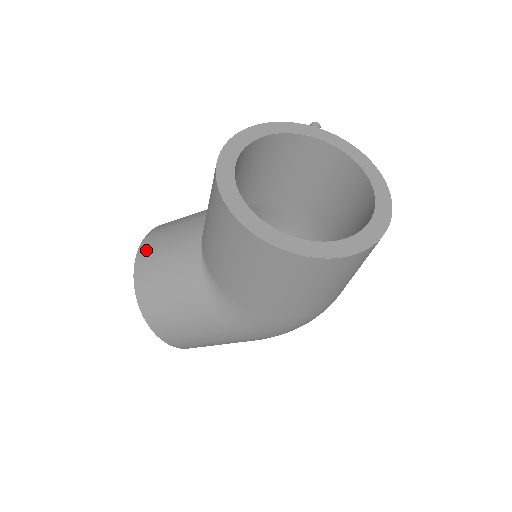
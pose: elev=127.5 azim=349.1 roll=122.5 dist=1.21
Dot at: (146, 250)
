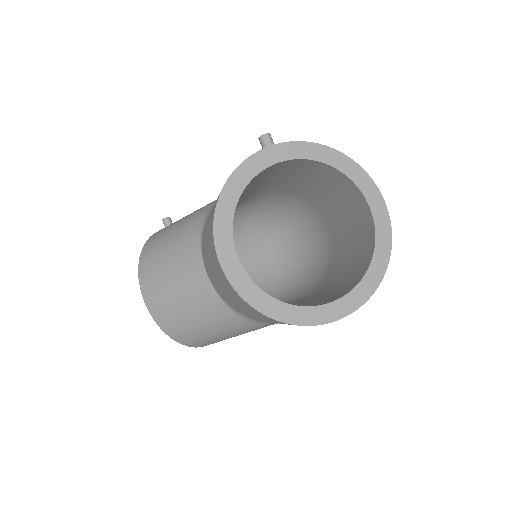
Dot at: (157, 306)
